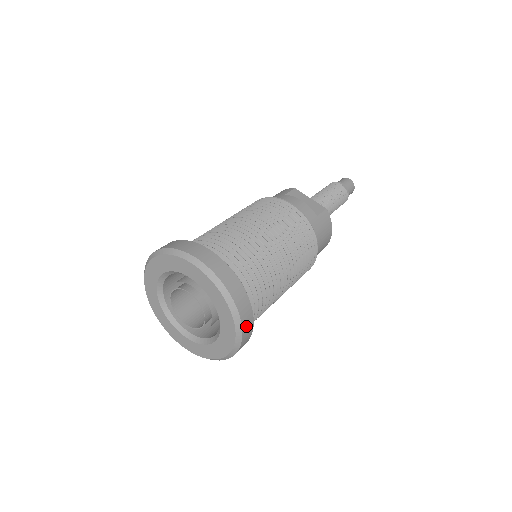
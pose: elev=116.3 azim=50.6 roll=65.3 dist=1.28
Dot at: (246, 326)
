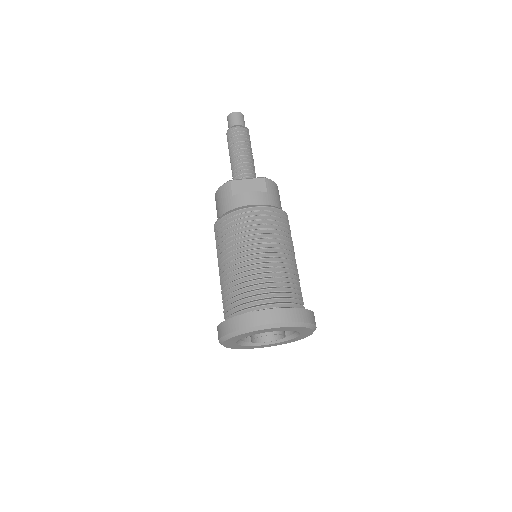
Dot at: (314, 321)
